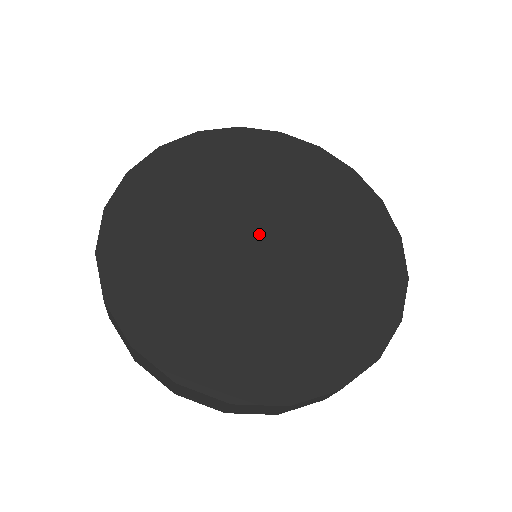
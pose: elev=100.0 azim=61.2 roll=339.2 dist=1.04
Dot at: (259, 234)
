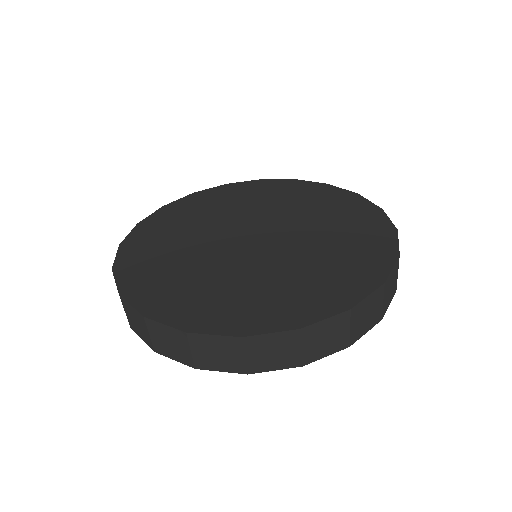
Dot at: (246, 234)
